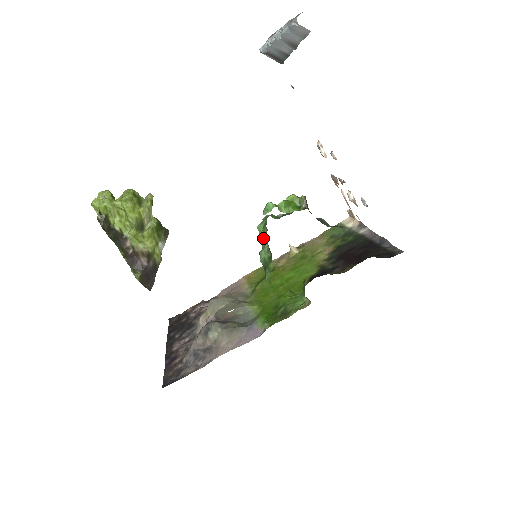
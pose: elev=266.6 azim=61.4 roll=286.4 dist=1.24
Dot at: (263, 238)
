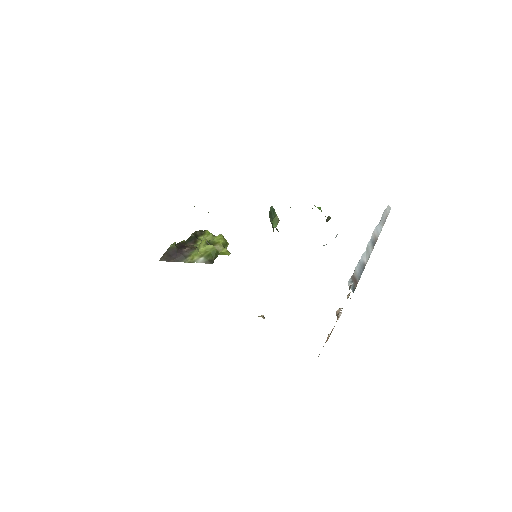
Dot at: occluded
